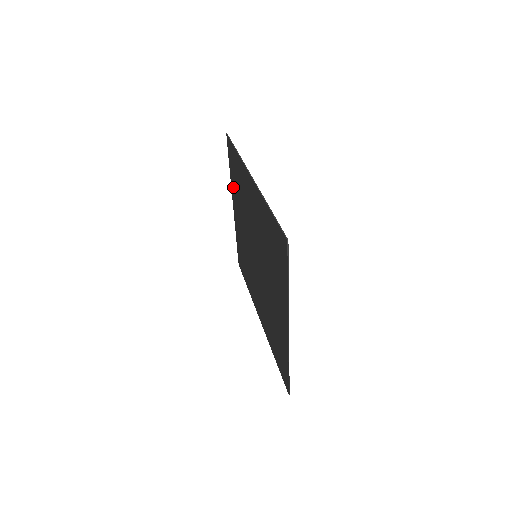
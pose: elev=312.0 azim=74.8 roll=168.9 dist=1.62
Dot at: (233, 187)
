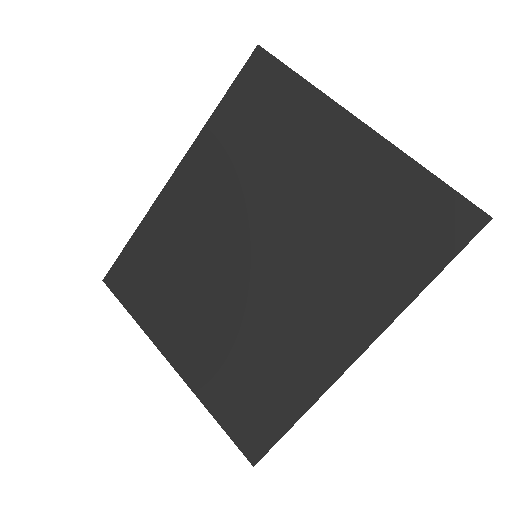
Dot at: (154, 320)
